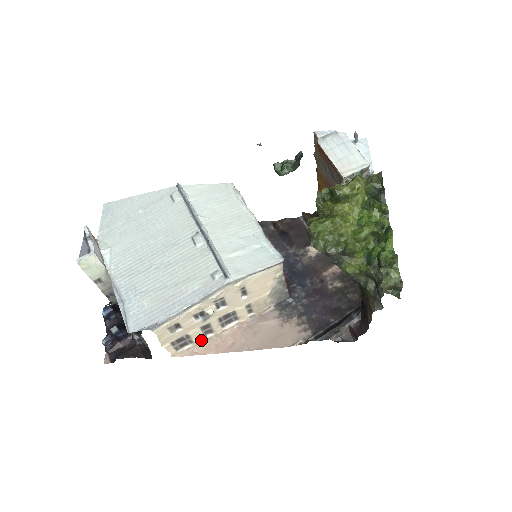
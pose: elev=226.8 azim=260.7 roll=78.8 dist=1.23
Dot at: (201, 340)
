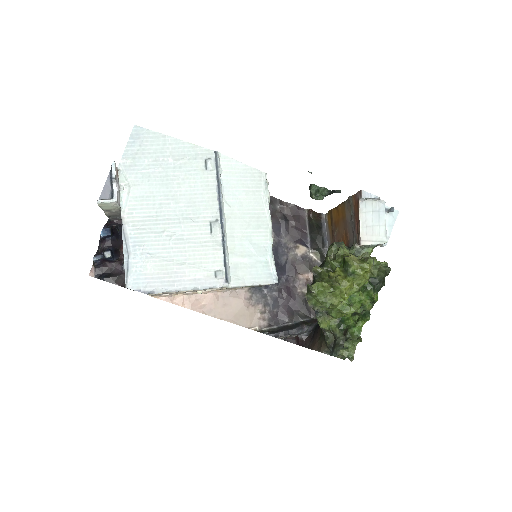
Dot at: occluded
